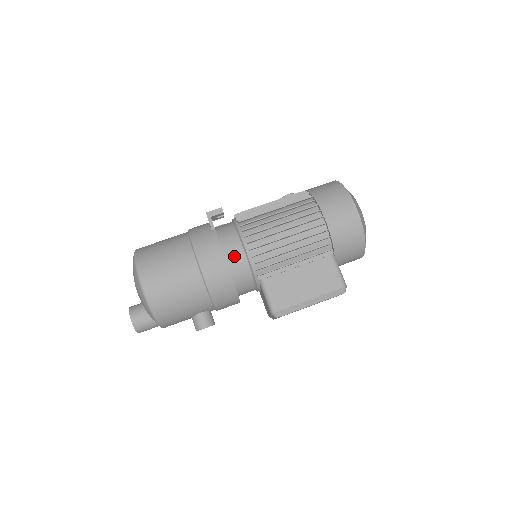
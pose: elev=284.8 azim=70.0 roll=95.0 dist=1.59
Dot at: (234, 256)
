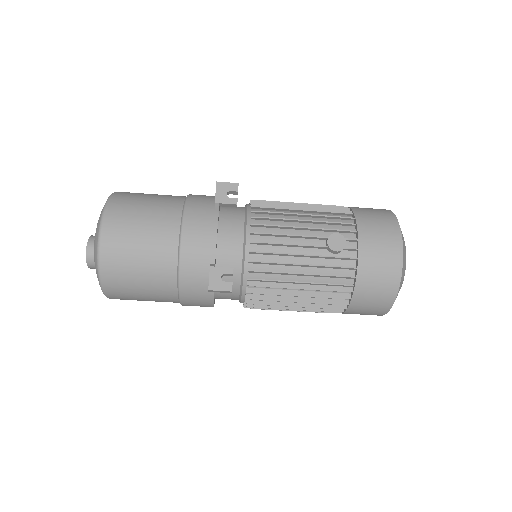
Dot at: occluded
